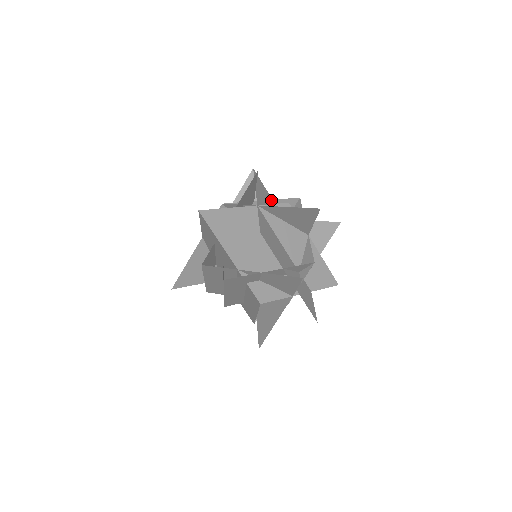
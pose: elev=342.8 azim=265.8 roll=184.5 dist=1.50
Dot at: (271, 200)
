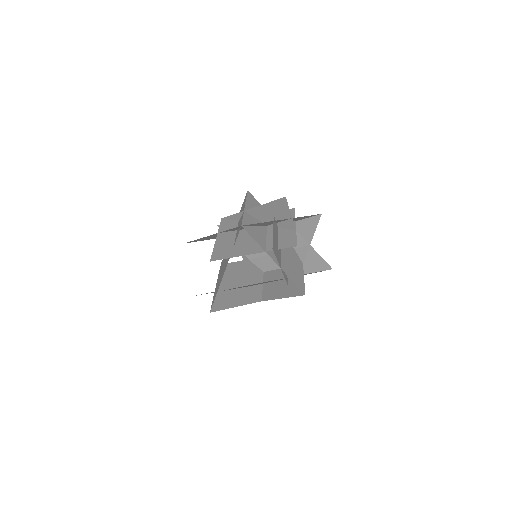
Dot at: (274, 236)
